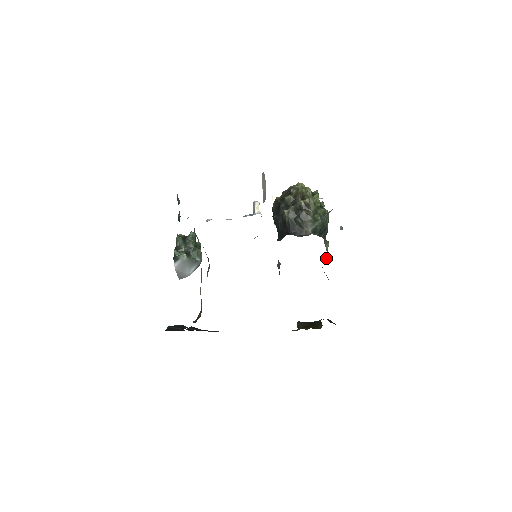
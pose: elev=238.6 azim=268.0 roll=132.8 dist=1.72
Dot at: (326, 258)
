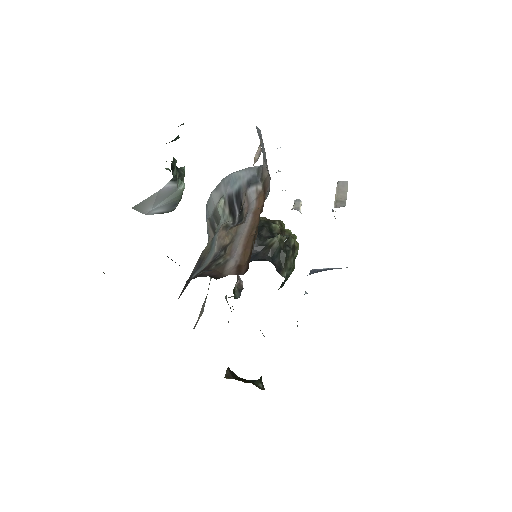
Dot at: occluded
